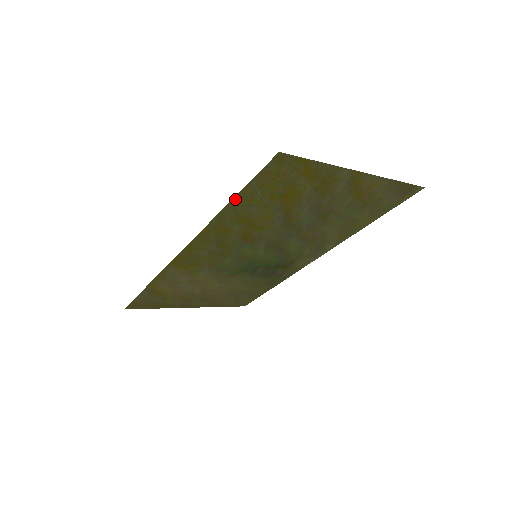
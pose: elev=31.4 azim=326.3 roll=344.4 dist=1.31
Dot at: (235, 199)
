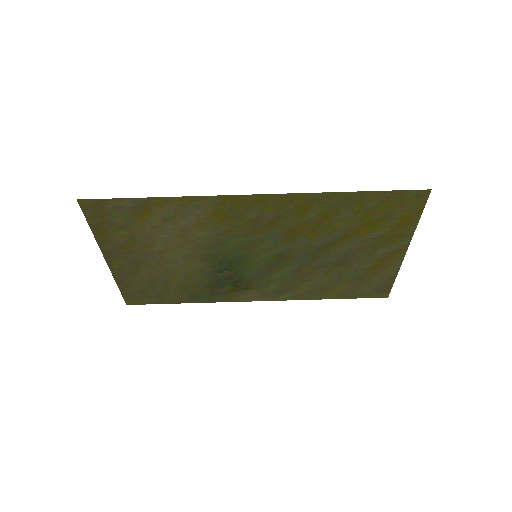
Dot at: (361, 193)
